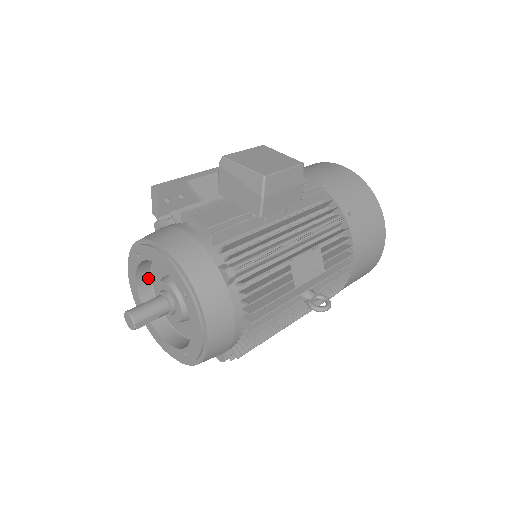
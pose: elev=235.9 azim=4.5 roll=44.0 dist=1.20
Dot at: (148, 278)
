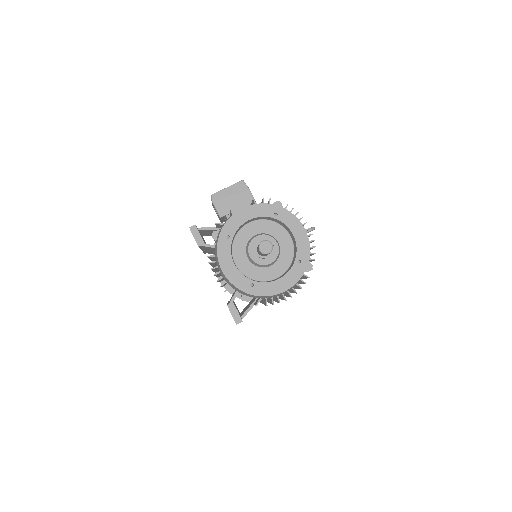
Dot at: (235, 265)
